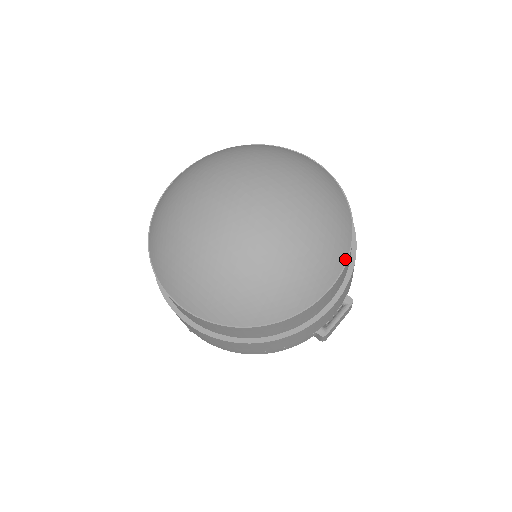
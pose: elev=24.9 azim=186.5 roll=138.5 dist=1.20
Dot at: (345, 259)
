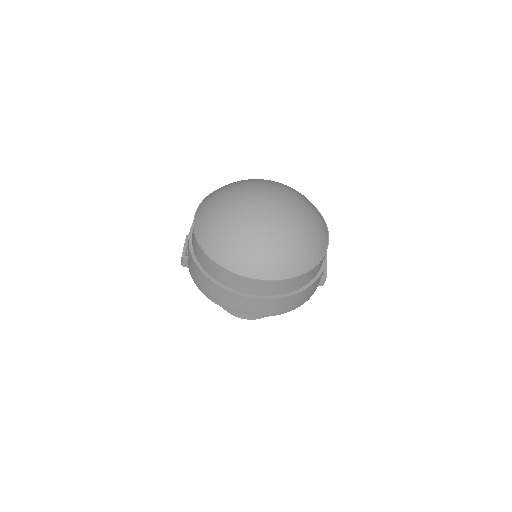
Dot at: (324, 221)
